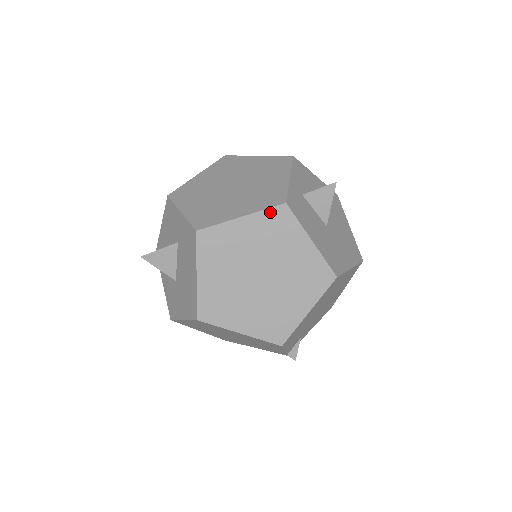
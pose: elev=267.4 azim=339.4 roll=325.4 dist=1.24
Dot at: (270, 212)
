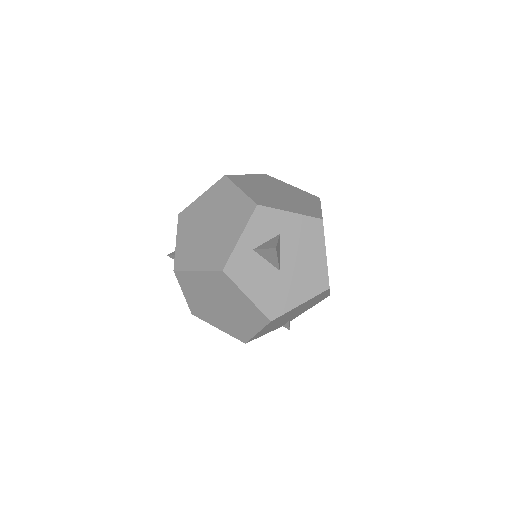
Dot at: (214, 273)
